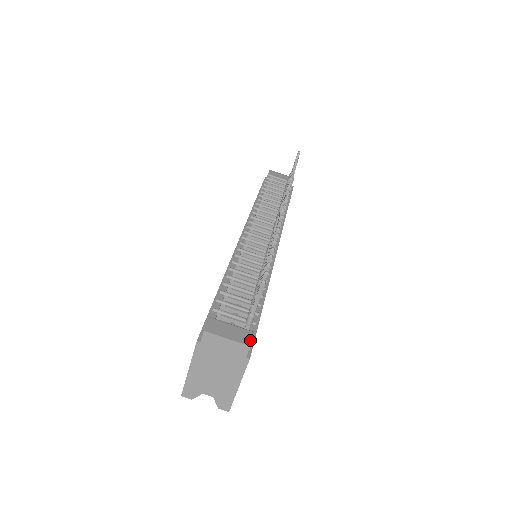
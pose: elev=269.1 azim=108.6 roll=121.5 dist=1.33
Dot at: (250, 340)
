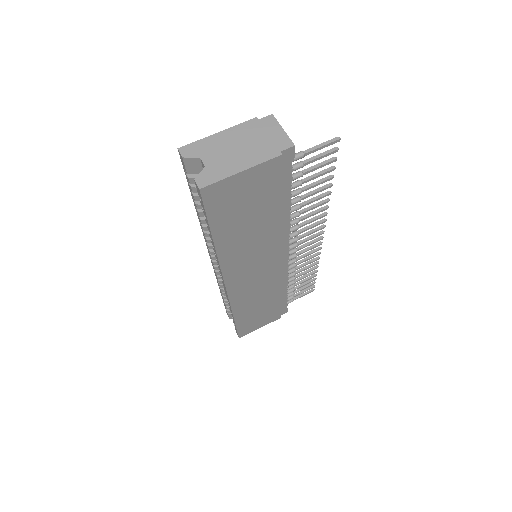
Dot at: (294, 150)
